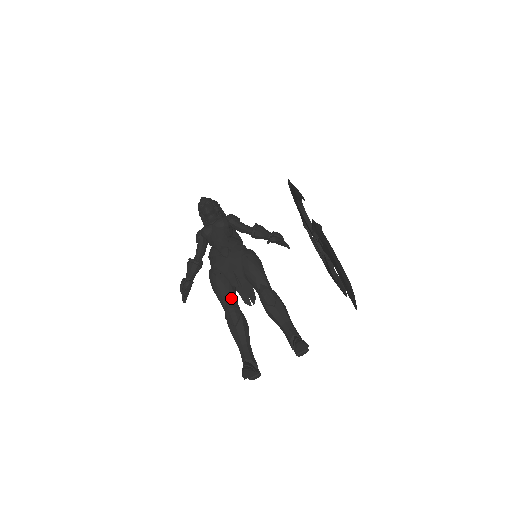
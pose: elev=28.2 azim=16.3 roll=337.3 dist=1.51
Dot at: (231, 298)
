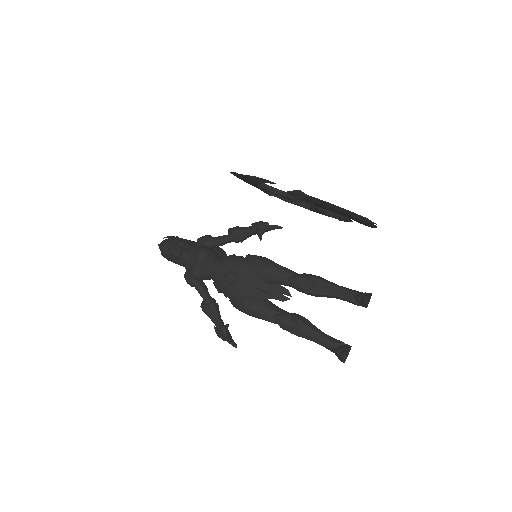
Dot at: (273, 310)
